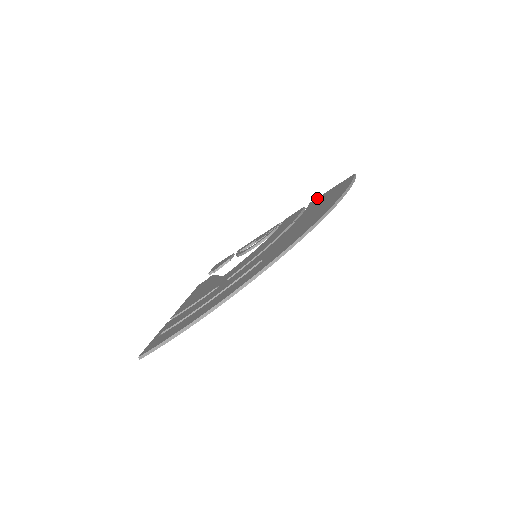
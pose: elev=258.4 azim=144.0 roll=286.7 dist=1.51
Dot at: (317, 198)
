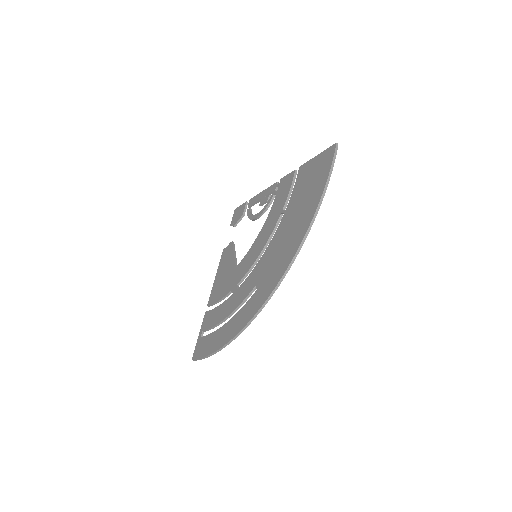
Dot at: (305, 165)
